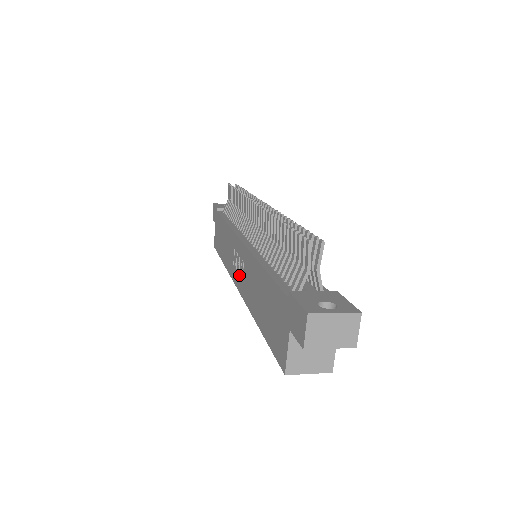
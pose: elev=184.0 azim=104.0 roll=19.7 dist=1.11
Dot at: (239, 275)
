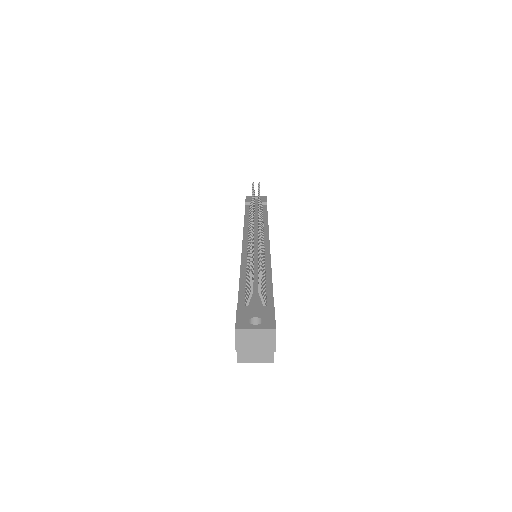
Dot at: occluded
